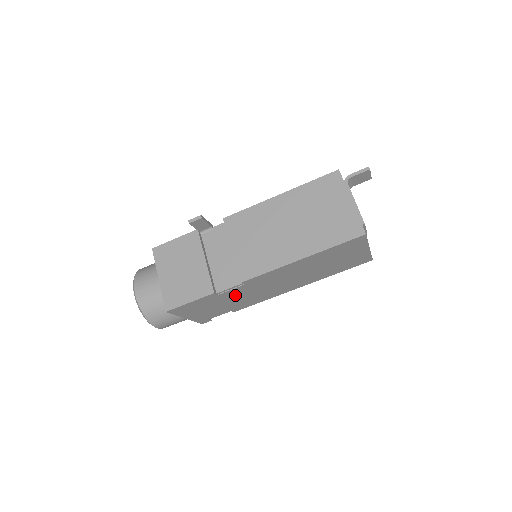
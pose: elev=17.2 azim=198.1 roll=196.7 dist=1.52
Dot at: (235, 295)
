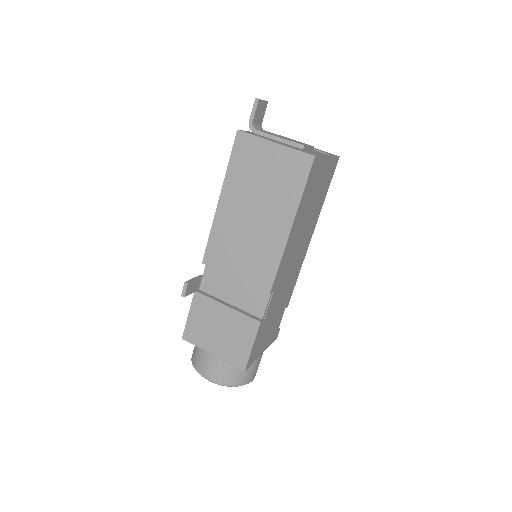
Dot at: (276, 302)
